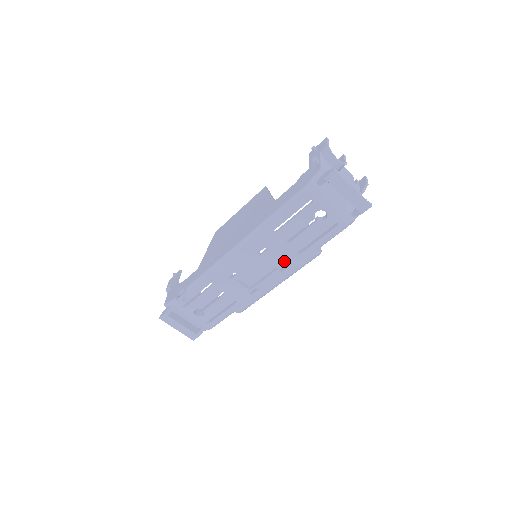
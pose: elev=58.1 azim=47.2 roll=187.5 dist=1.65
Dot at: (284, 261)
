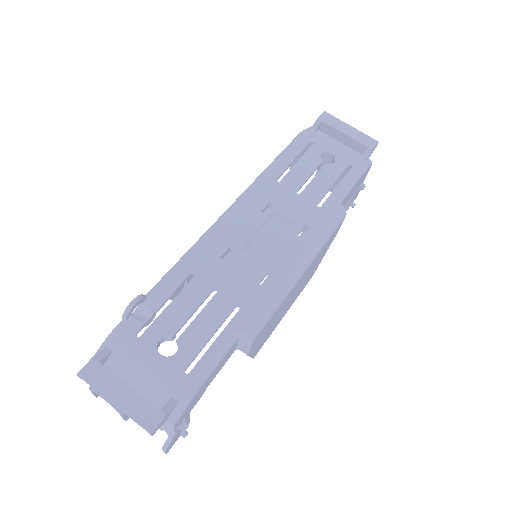
Dot at: (301, 220)
